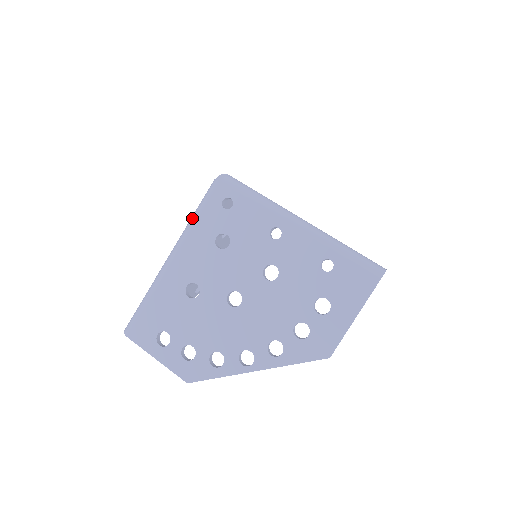
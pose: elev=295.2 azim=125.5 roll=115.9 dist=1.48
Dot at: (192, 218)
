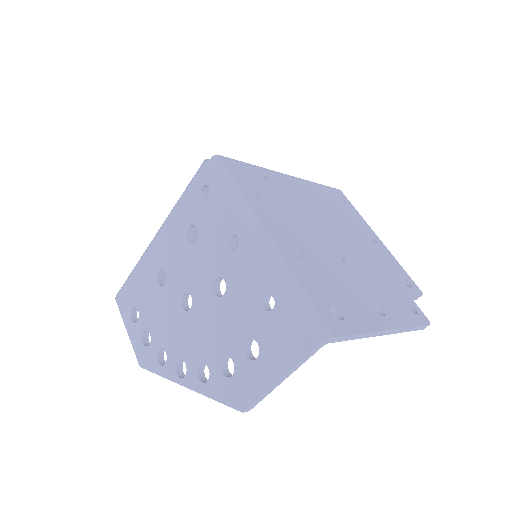
Dot at: occluded
